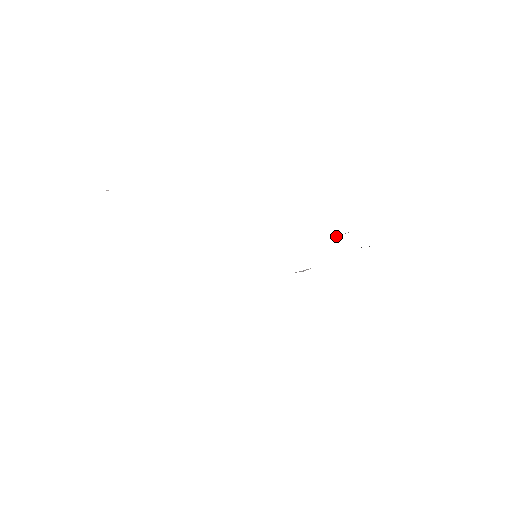
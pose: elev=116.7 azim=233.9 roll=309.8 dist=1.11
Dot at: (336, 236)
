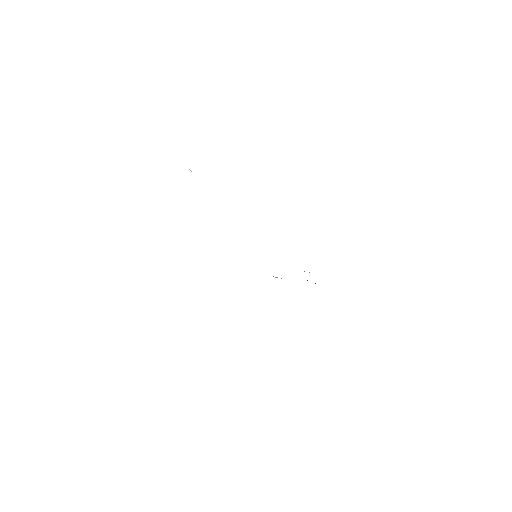
Dot at: occluded
